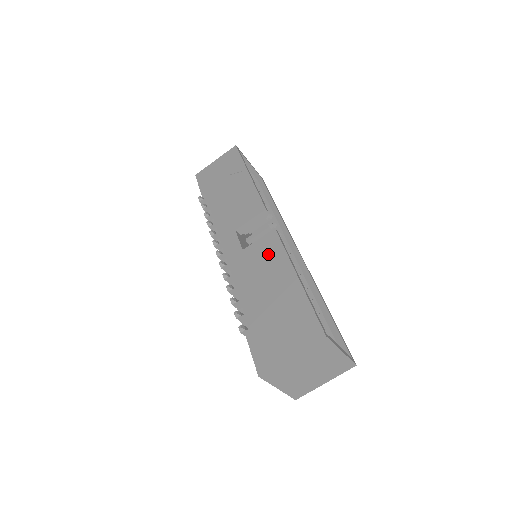
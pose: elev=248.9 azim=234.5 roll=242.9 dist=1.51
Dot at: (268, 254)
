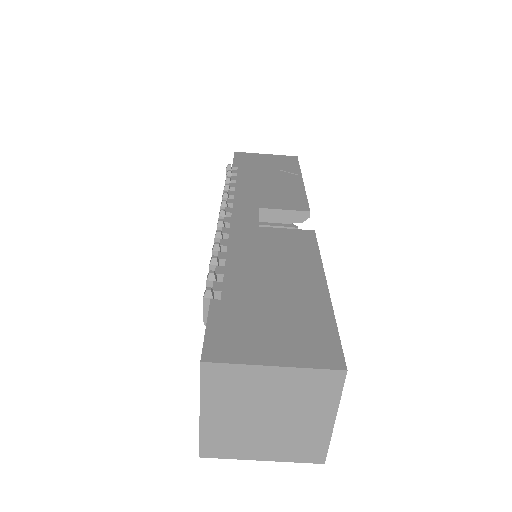
Dot at: (293, 246)
